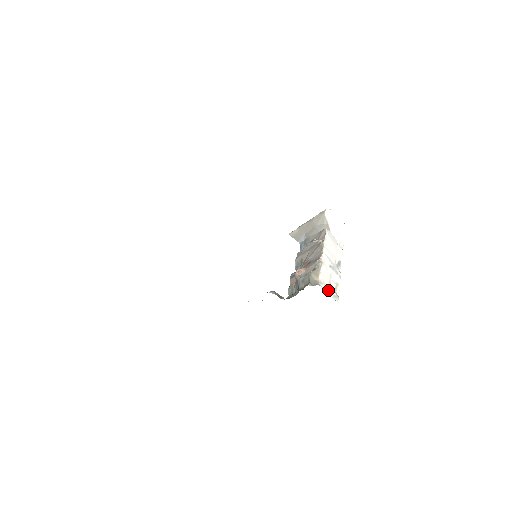
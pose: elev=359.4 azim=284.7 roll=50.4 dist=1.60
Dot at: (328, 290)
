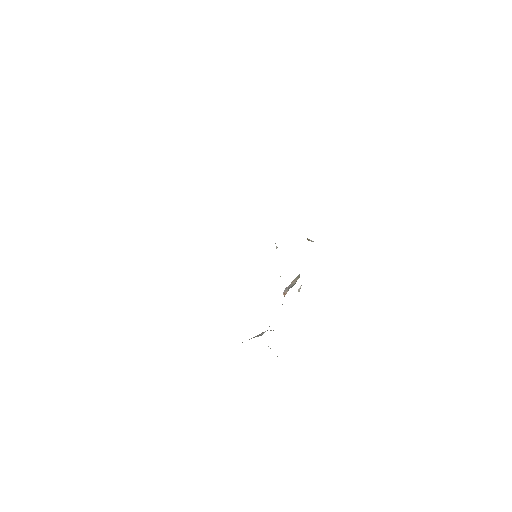
Dot at: occluded
